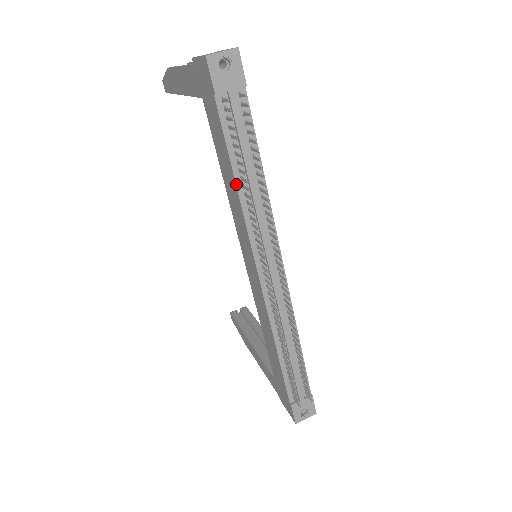
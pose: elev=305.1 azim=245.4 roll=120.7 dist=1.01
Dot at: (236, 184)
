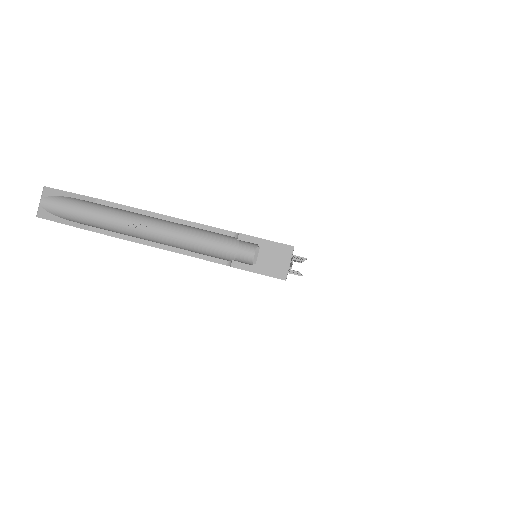
Dot at: occluded
